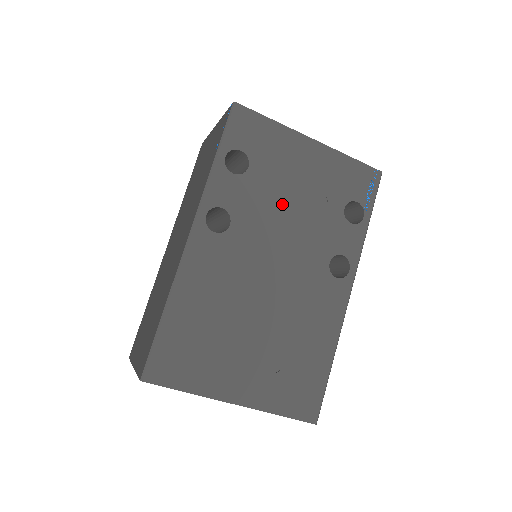
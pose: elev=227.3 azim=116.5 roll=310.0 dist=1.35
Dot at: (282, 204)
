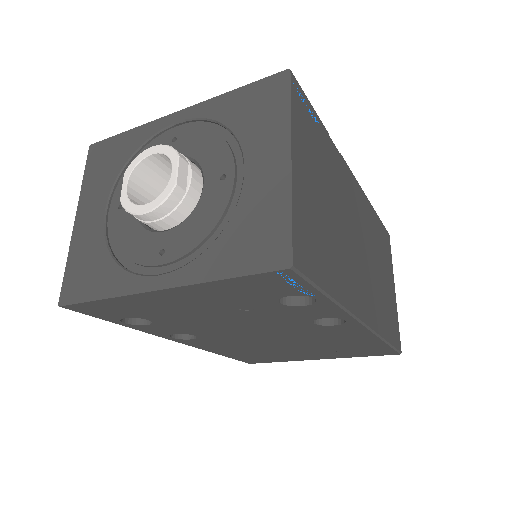
Dot at: (212, 321)
